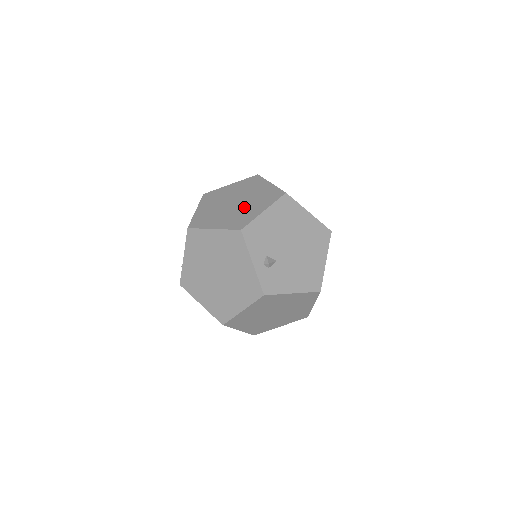
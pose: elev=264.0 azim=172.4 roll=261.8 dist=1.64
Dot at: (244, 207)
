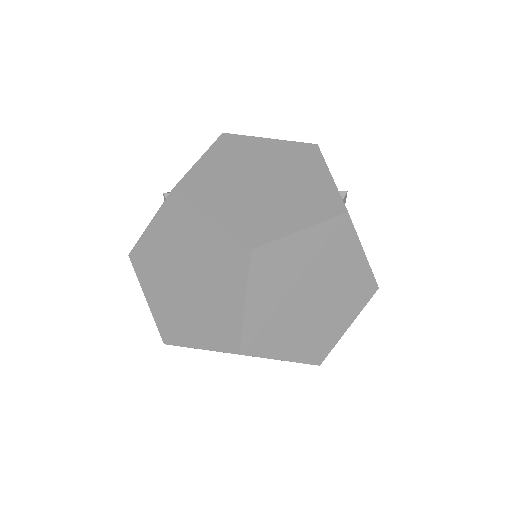
Dot at: occluded
